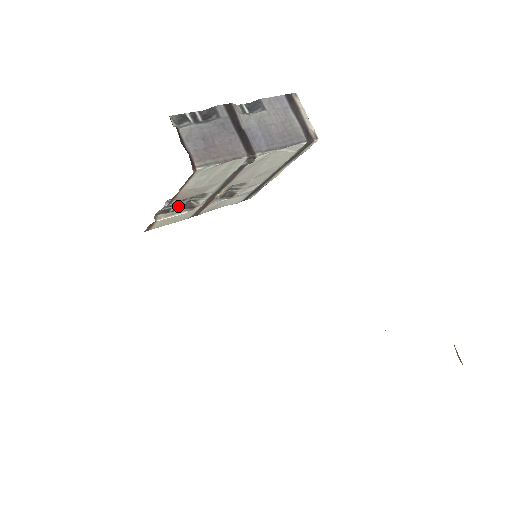
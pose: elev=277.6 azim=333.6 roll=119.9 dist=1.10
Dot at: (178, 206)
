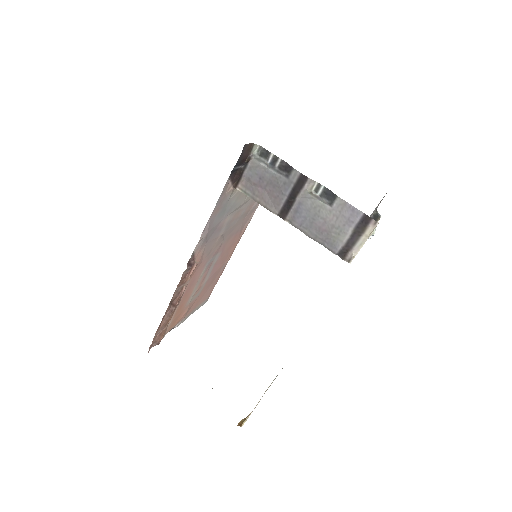
Dot at: occluded
